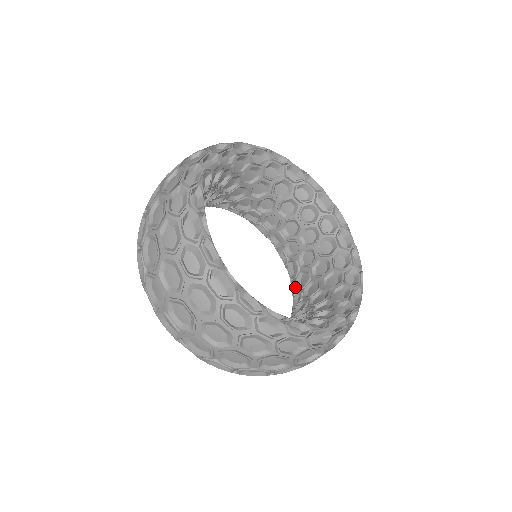
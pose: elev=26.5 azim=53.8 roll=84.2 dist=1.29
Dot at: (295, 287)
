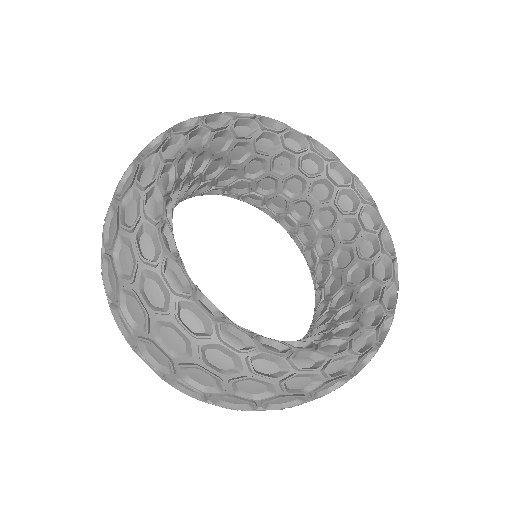
Dot at: (315, 281)
